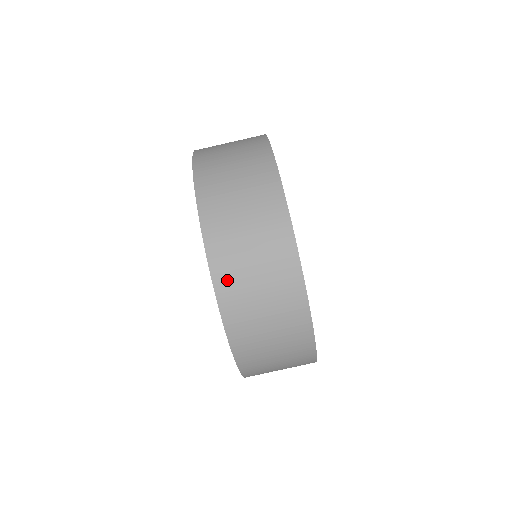
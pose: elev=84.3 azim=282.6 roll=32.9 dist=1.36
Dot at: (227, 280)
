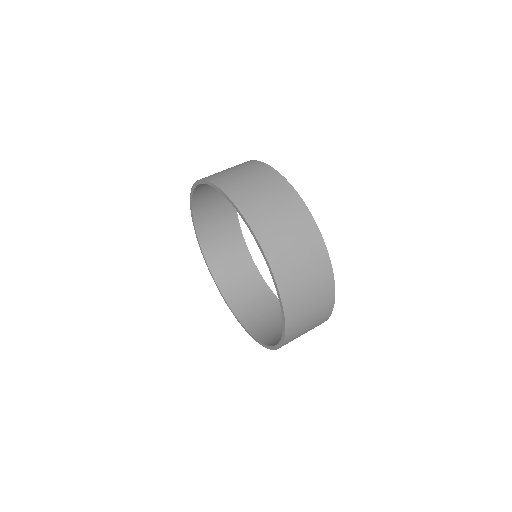
Dot at: occluded
